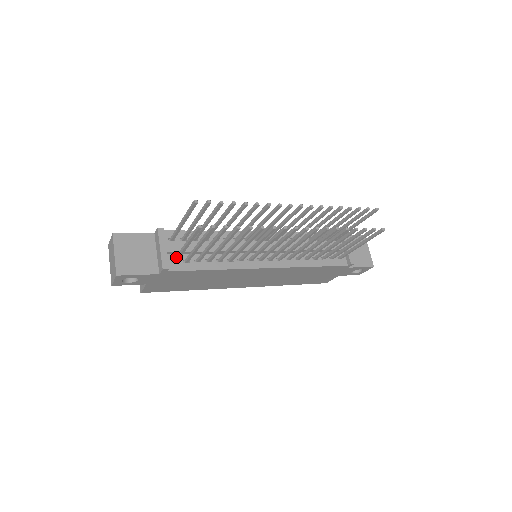
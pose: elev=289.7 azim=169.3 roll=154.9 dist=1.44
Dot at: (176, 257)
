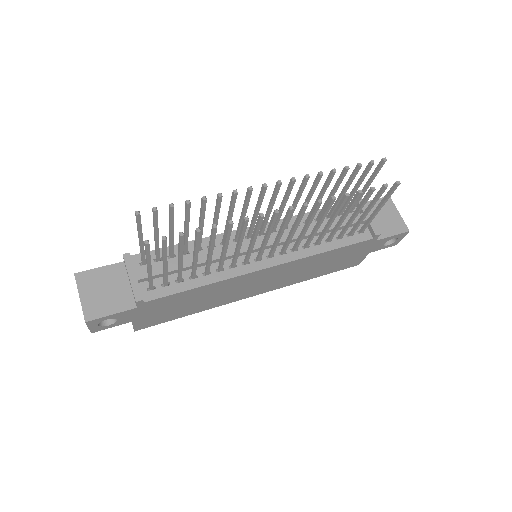
Dot at: occluded
